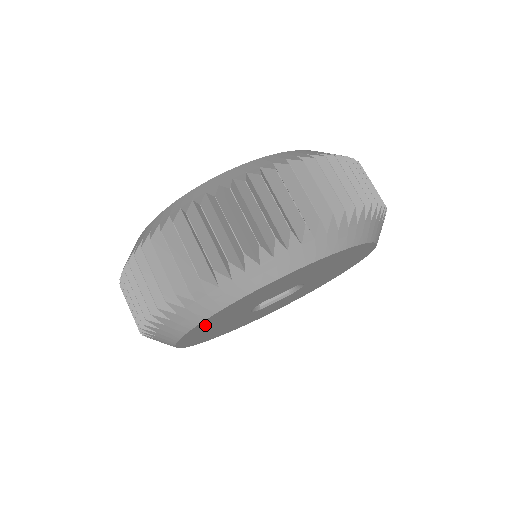
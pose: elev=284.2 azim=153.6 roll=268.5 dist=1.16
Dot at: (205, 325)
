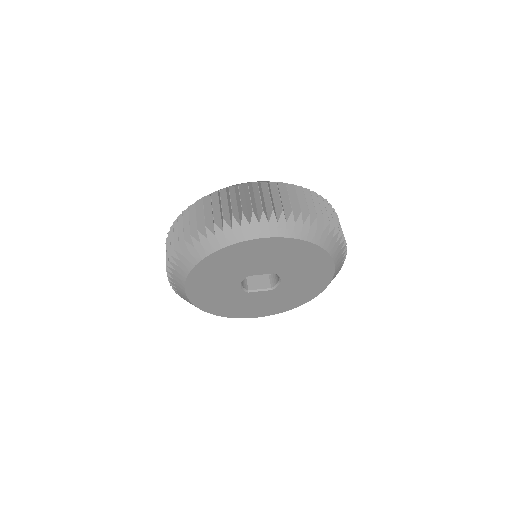
Dot at: (208, 267)
